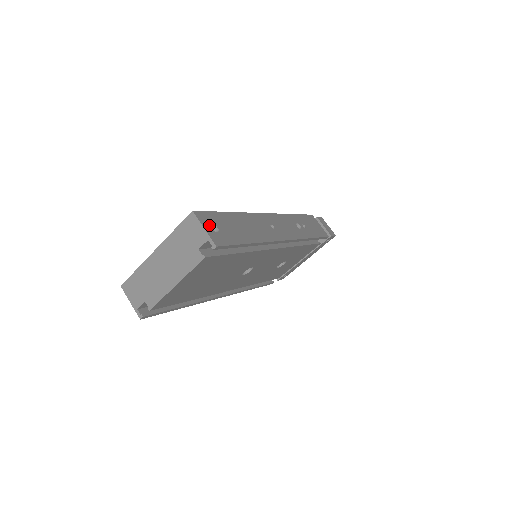
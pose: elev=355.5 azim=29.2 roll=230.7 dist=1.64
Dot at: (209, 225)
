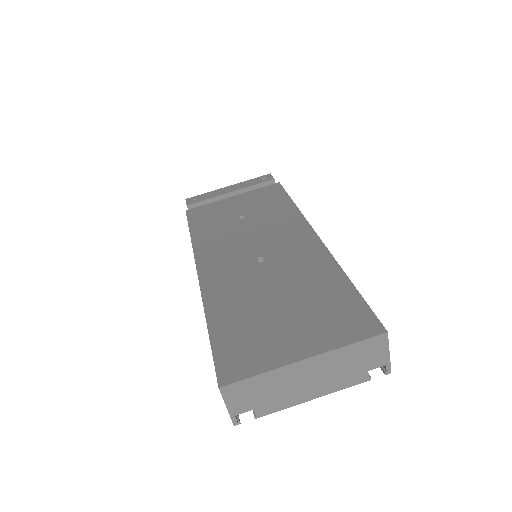
Dot at: occluded
